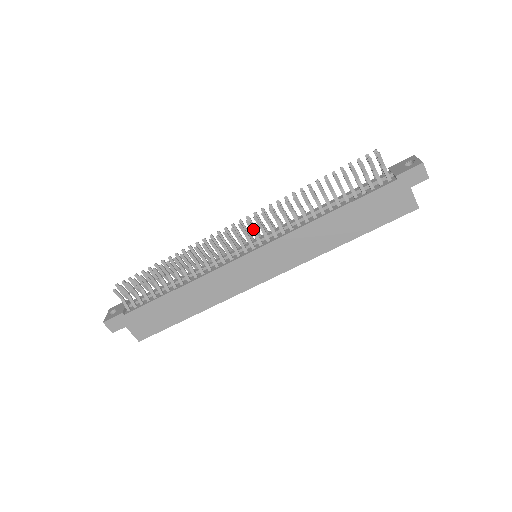
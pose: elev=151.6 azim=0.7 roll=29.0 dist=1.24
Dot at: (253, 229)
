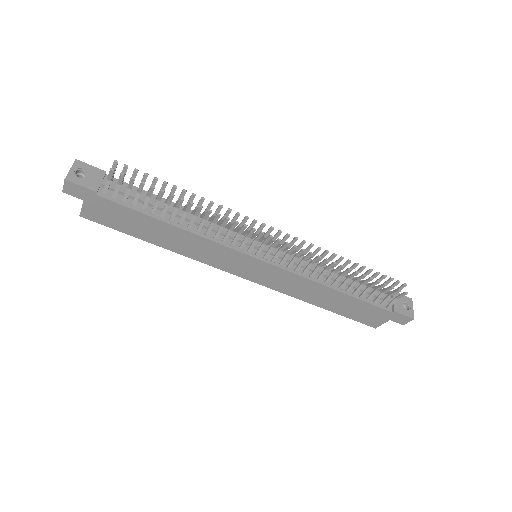
Dot at: (283, 249)
